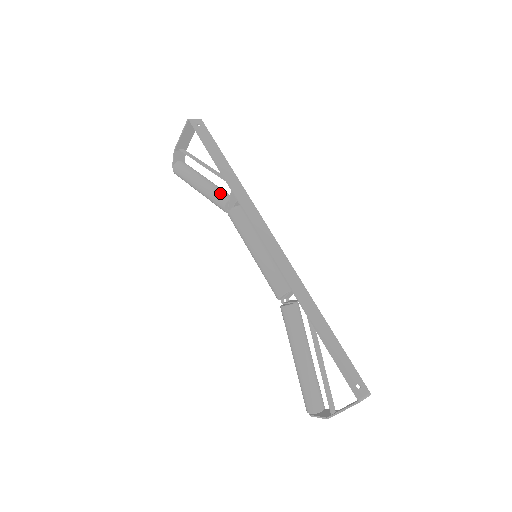
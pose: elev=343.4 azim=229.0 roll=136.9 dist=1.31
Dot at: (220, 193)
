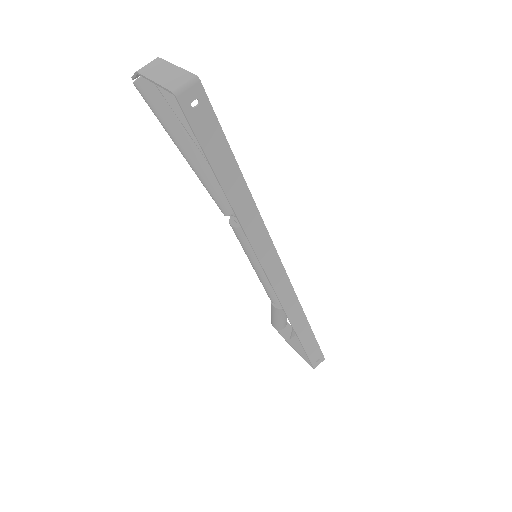
Dot at: (221, 196)
